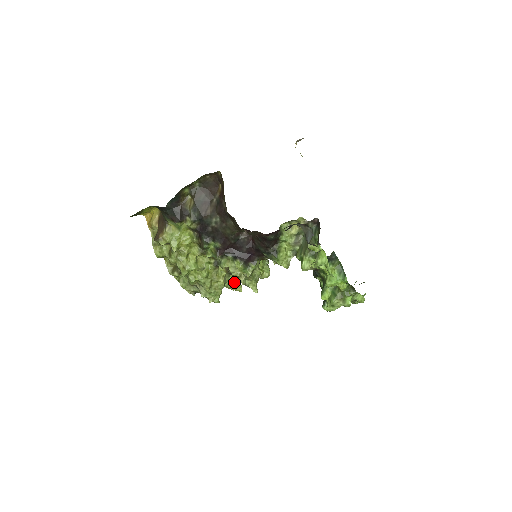
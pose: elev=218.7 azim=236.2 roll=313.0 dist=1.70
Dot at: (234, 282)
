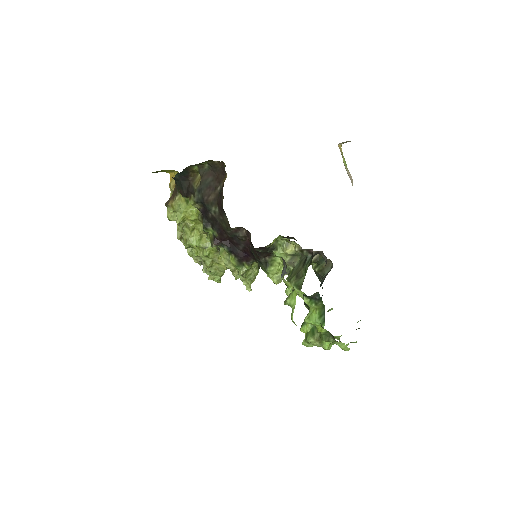
Dot at: occluded
